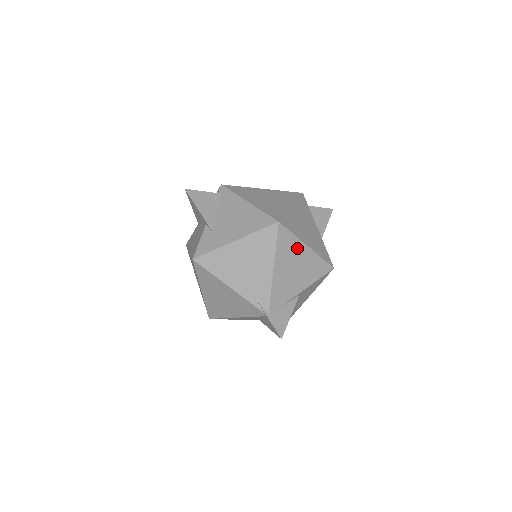
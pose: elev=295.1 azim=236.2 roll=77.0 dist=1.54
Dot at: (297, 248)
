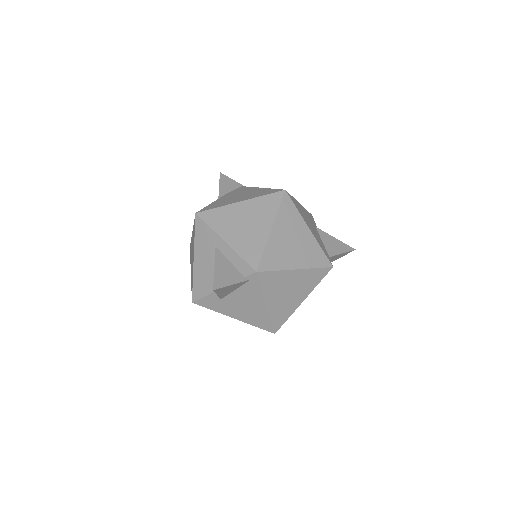
Dot at: occluded
